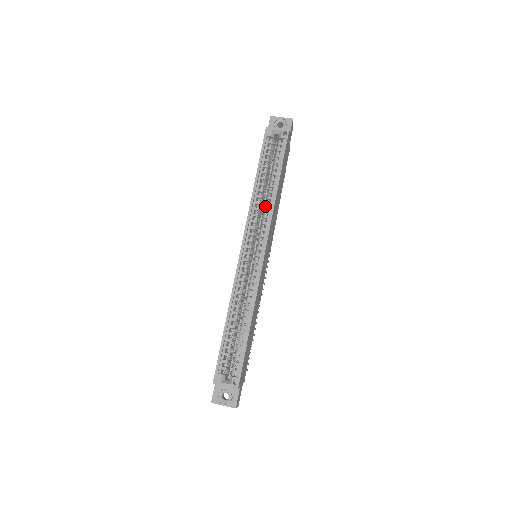
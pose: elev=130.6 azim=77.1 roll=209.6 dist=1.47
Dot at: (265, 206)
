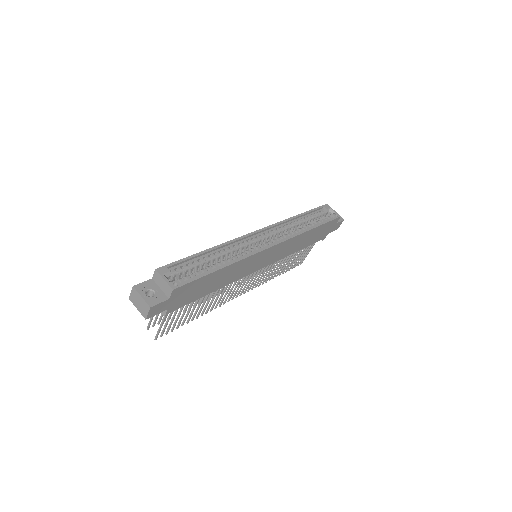
Dot at: (293, 231)
